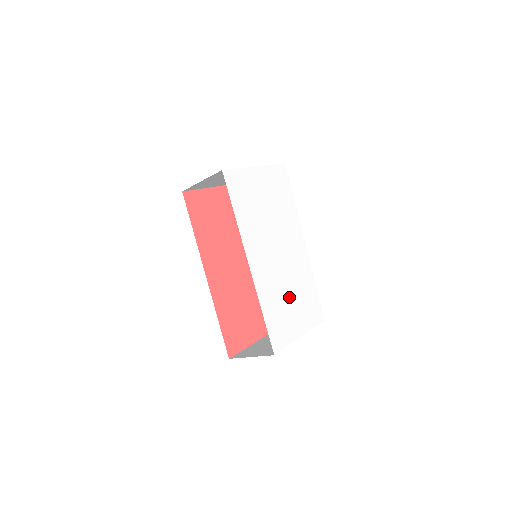
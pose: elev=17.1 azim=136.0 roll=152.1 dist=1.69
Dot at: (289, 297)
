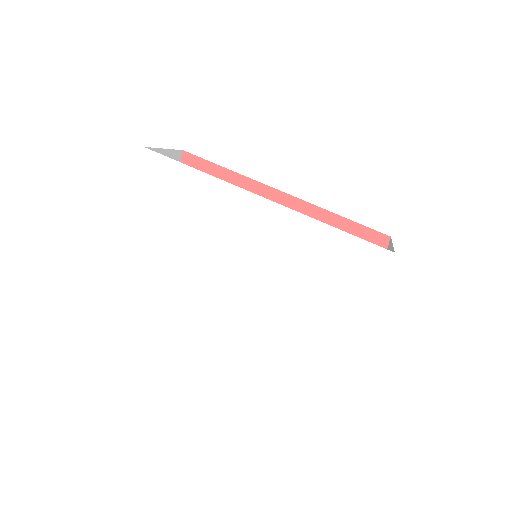
Dot at: (311, 297)
